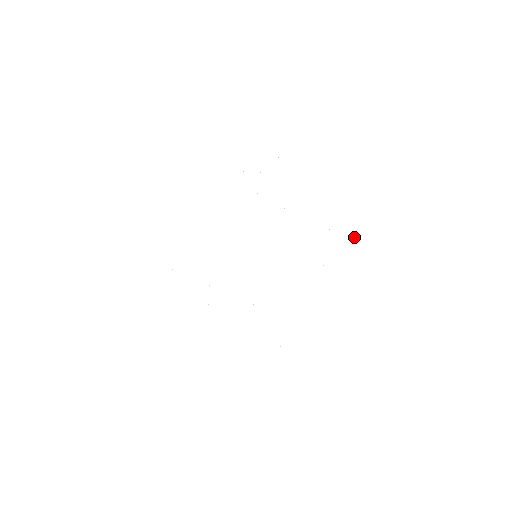
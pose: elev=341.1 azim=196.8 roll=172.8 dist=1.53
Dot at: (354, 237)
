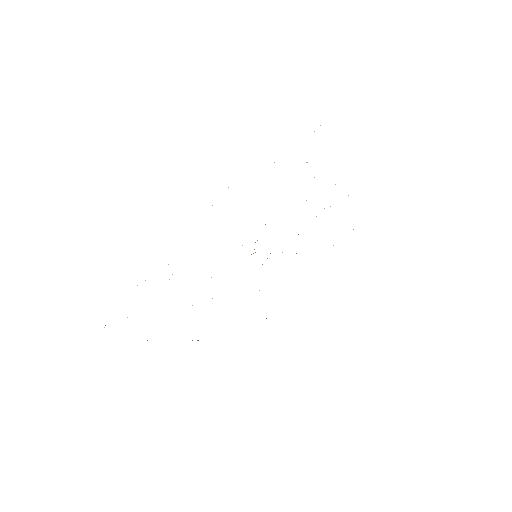
Dot at: occluded
